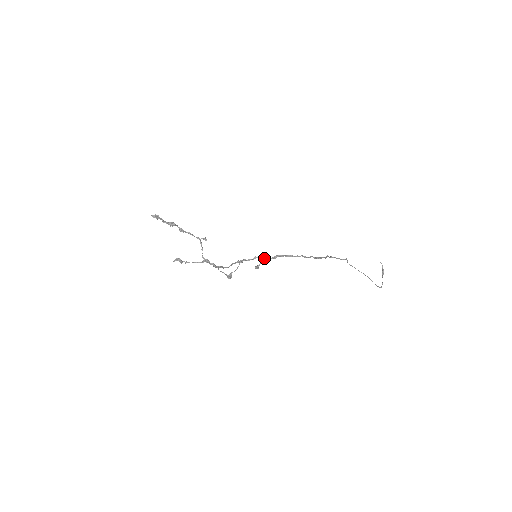
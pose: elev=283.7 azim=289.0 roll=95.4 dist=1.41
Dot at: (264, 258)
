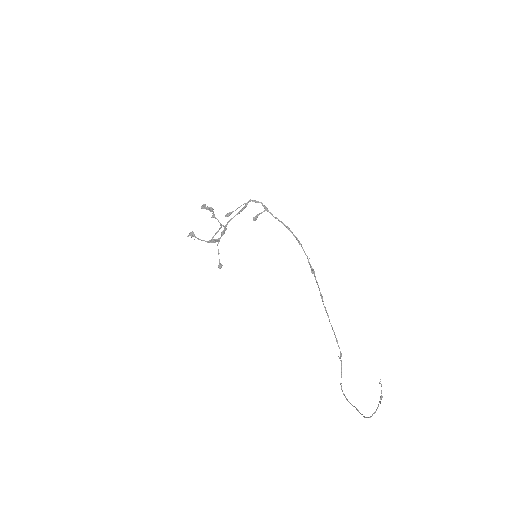
Dot at: (266, 208)
